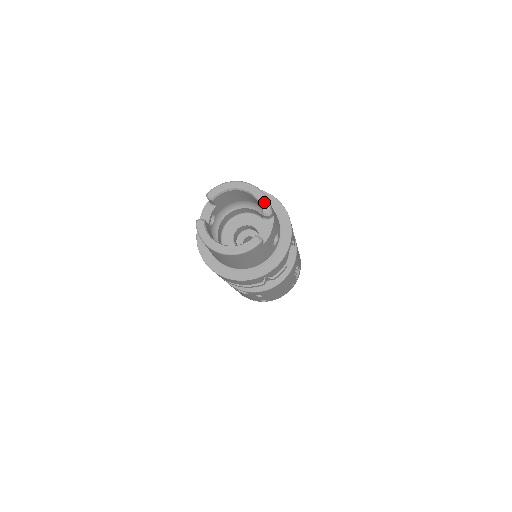
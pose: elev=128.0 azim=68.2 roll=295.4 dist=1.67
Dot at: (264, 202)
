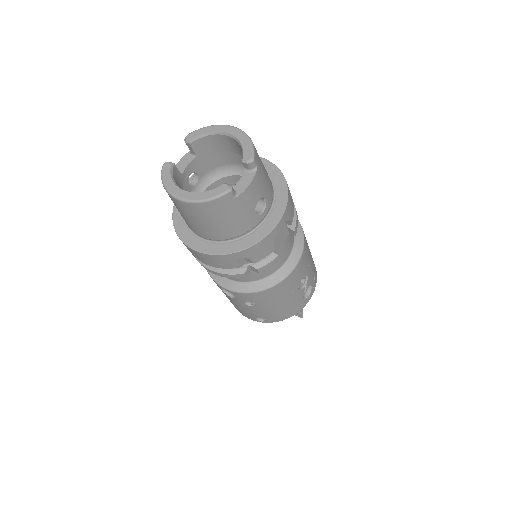
Dot at: (247, 147)
